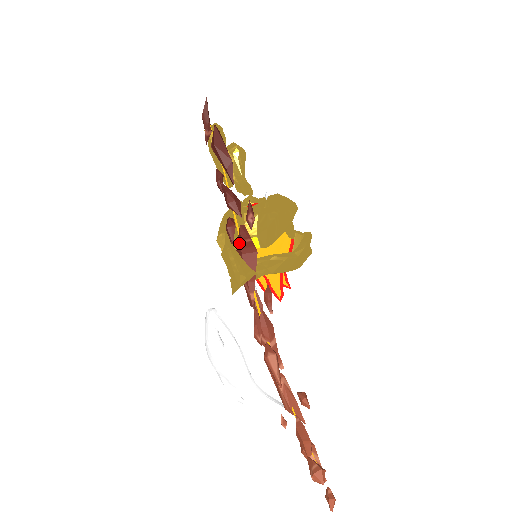
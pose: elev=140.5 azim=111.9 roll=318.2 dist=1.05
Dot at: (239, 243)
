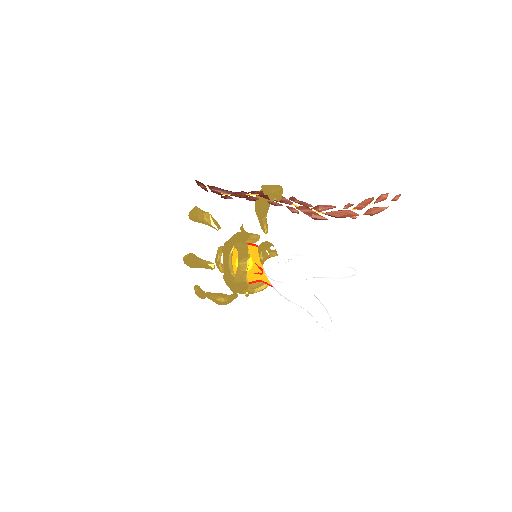
Dot at: occluded
